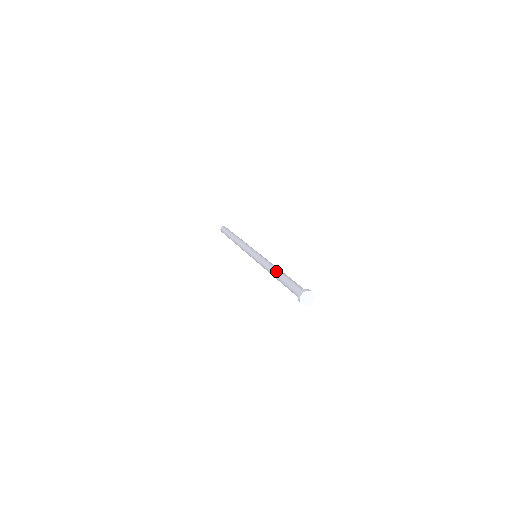
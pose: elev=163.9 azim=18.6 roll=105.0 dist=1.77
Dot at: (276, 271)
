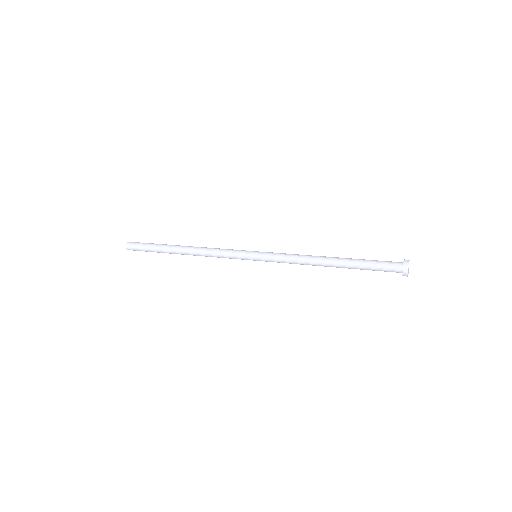
Dot at: (329, 257)
